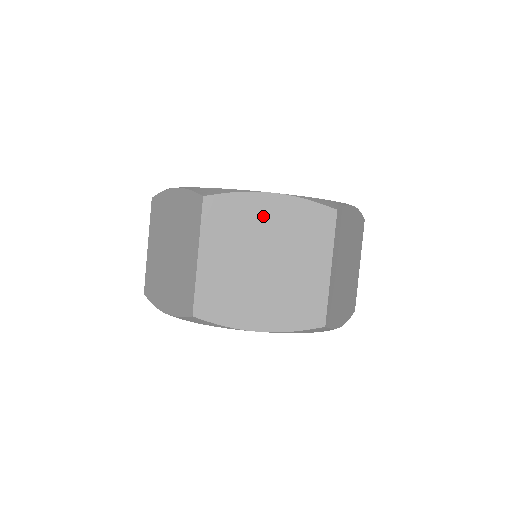
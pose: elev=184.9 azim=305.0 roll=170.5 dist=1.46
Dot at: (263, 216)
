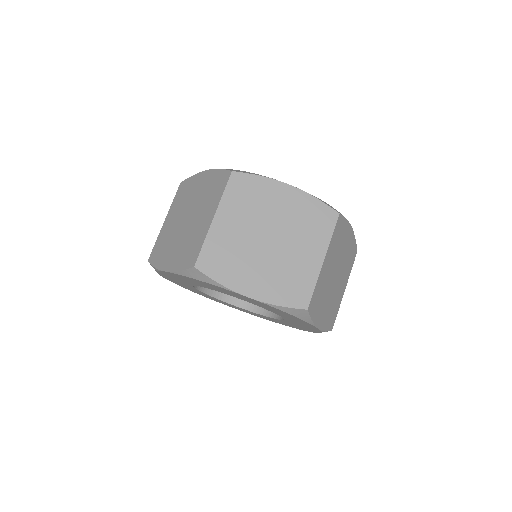
Dot at: (277, 201)
